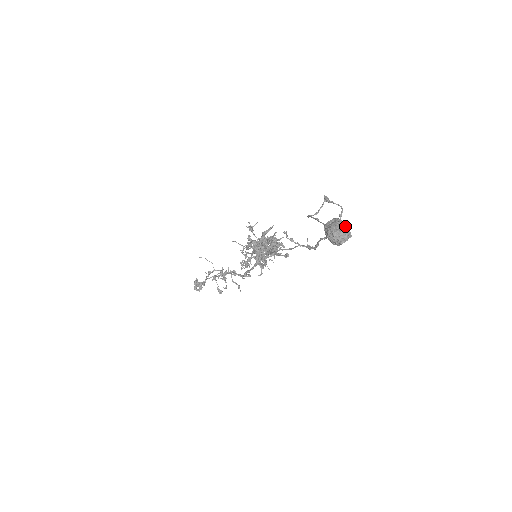
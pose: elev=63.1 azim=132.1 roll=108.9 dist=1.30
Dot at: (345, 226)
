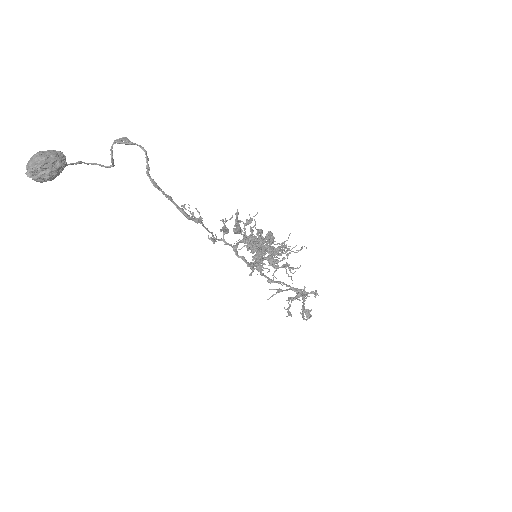
Dot at: (38, 155)
